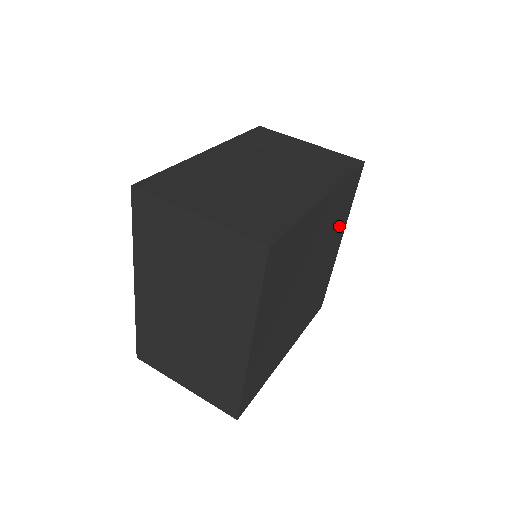
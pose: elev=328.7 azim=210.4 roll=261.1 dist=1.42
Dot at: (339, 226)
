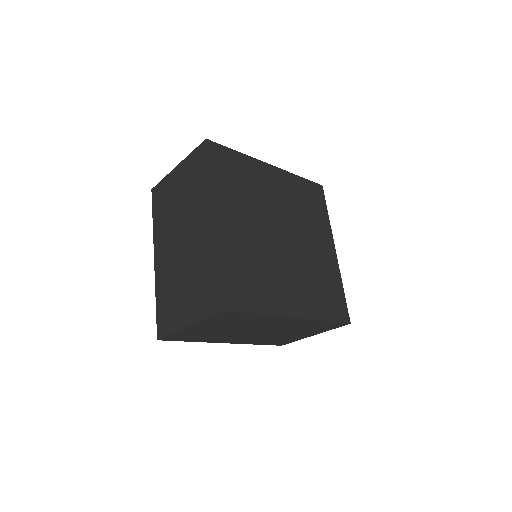
Dot at: (317, 222)
